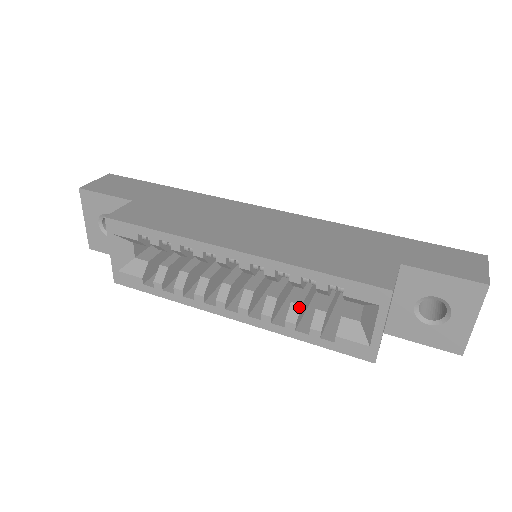
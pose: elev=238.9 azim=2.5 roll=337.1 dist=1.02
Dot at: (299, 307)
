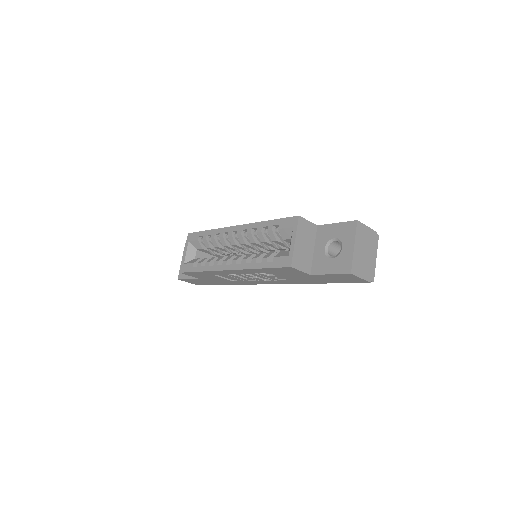
Dot at: (262, 253)
